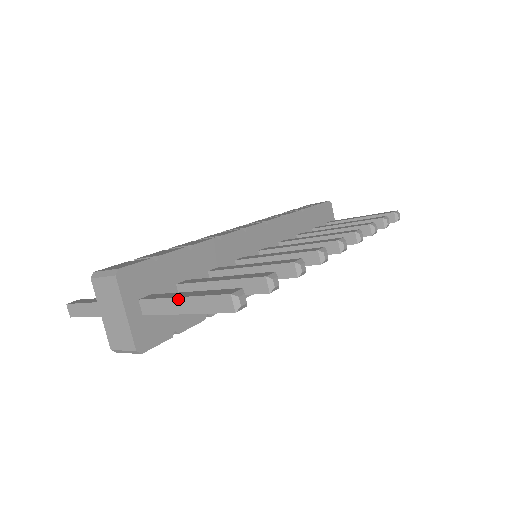
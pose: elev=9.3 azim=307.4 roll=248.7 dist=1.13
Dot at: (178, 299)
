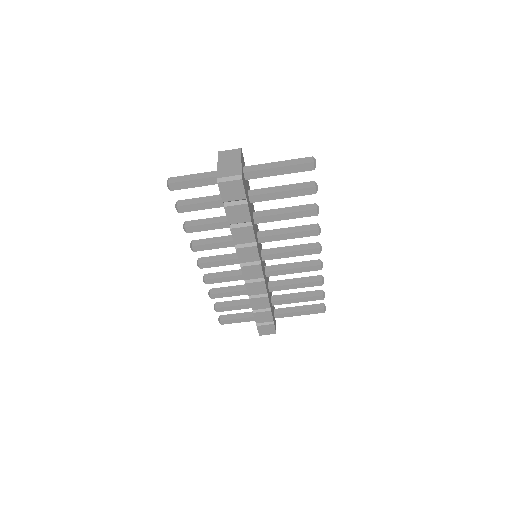
Dot at: (276, 162)
